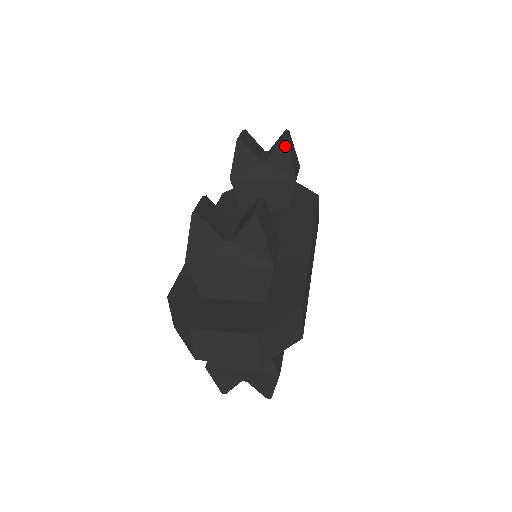
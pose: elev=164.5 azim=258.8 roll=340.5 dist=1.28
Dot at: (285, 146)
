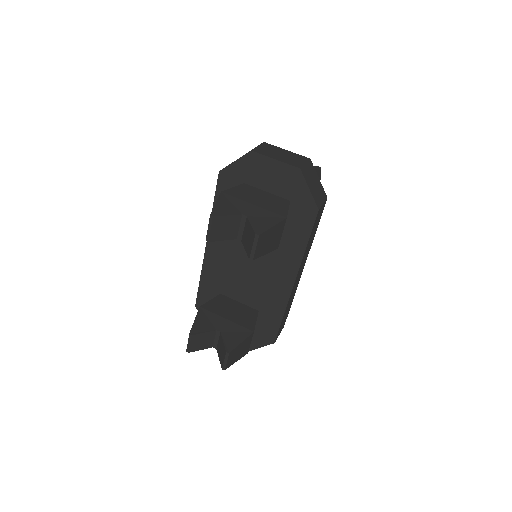
Dot at: (255, 257)
